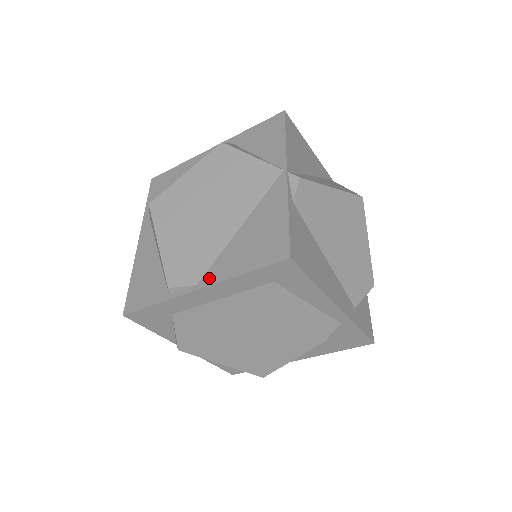
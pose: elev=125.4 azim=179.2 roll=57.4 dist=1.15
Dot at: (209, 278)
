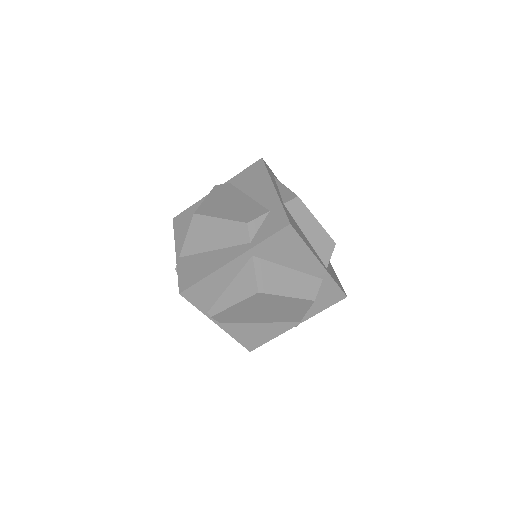
Dot at: (226, 327)
